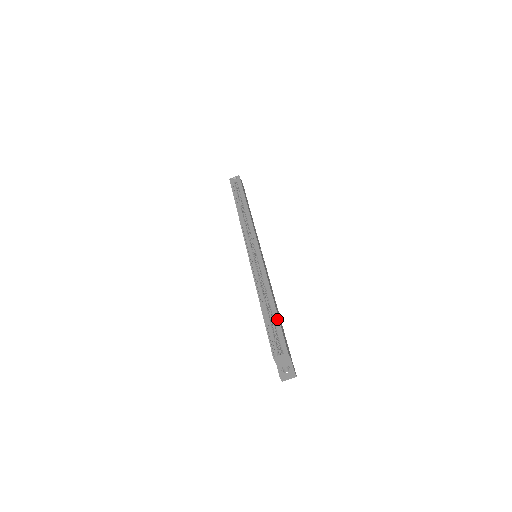
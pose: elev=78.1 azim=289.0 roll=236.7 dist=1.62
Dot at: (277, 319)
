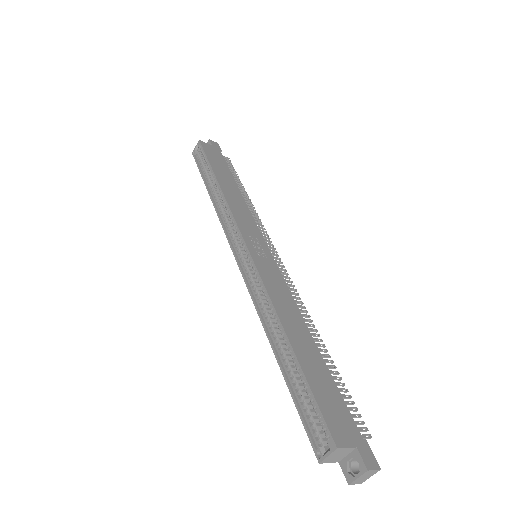
Dot at: (302, 377)
